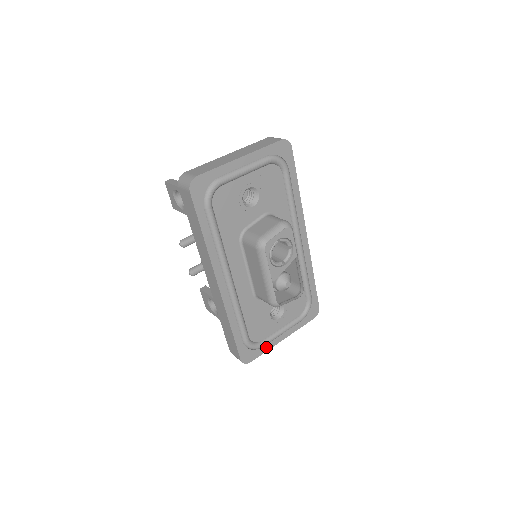
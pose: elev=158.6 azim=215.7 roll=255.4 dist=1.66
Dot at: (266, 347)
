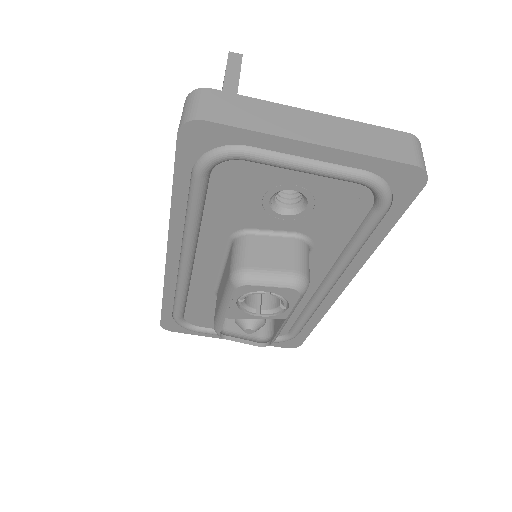
Dot at: (202, 333)
